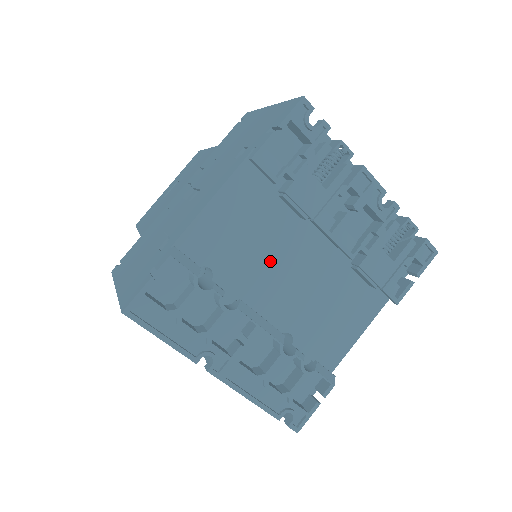
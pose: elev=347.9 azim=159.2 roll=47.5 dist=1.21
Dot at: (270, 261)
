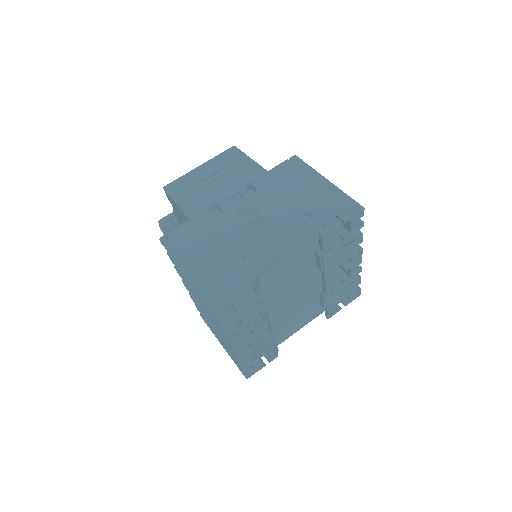
Dot at: (289, 286)
